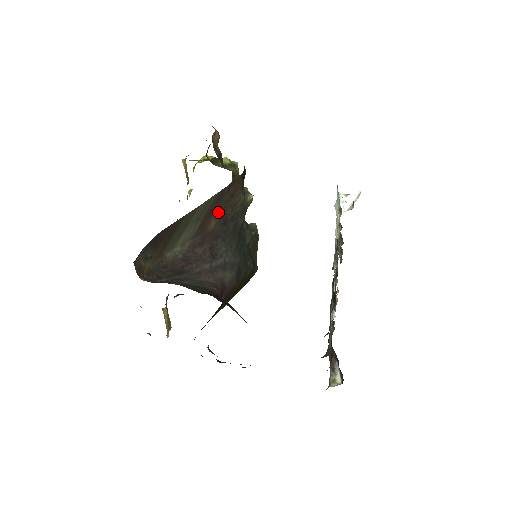
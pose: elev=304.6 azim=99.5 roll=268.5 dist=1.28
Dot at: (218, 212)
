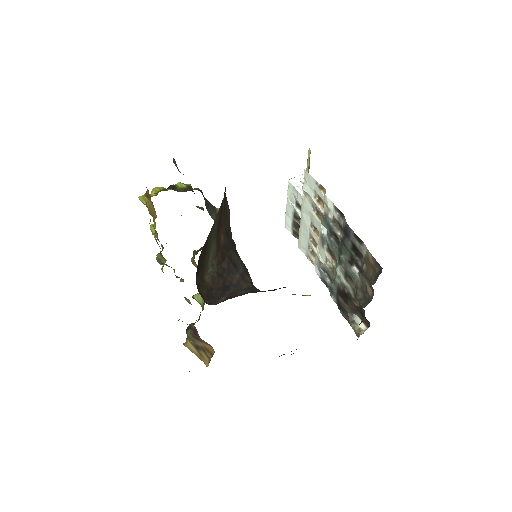
Dot at: (222, 226)
